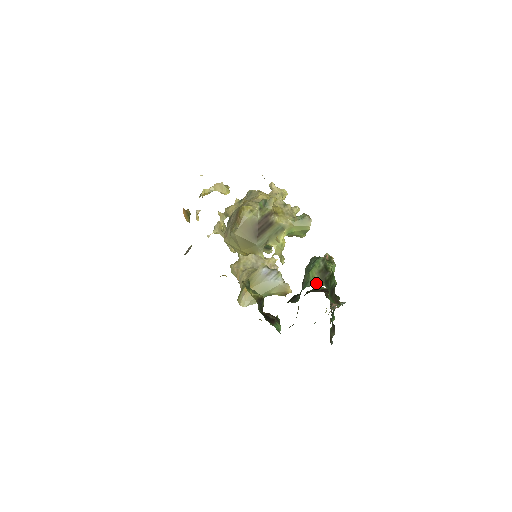
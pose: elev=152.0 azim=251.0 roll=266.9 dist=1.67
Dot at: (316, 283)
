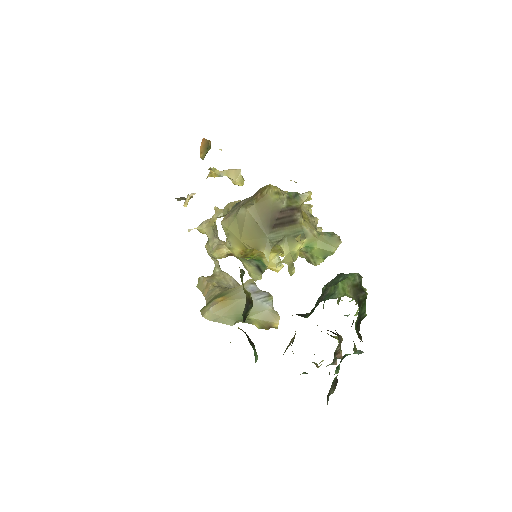
Dot at: (347, 296)
